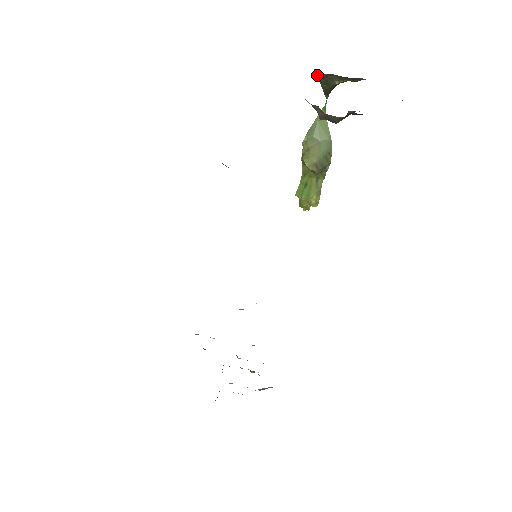
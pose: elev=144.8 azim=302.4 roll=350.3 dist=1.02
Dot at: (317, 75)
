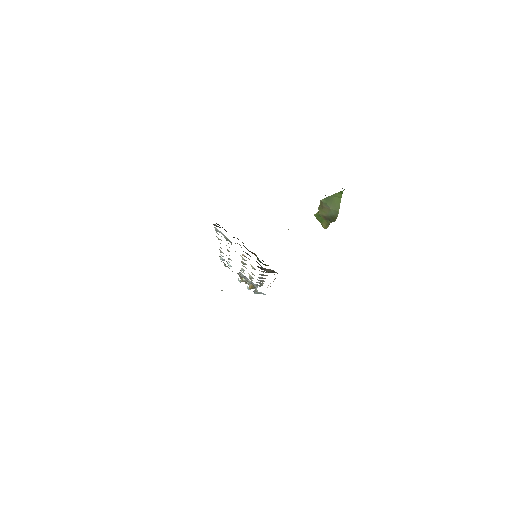
Dot at: occluded
